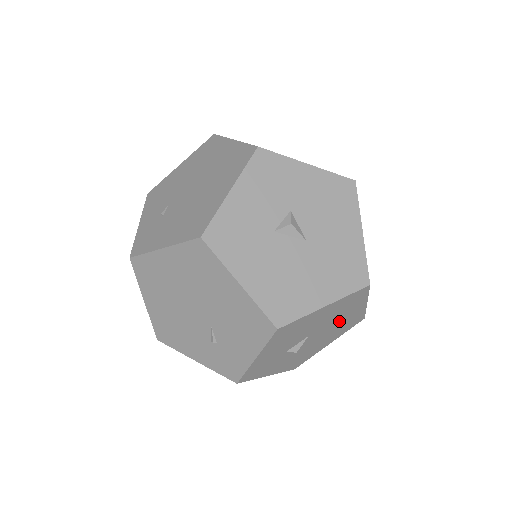
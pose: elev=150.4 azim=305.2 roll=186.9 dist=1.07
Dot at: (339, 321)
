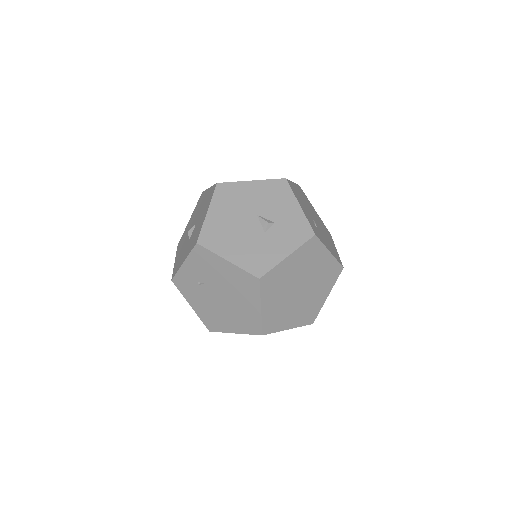
Dot at: occluded
